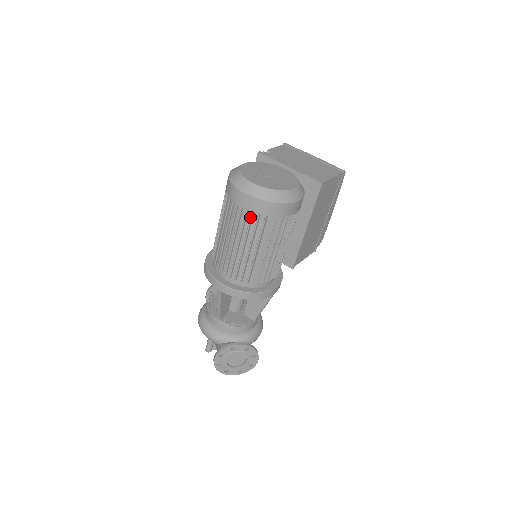
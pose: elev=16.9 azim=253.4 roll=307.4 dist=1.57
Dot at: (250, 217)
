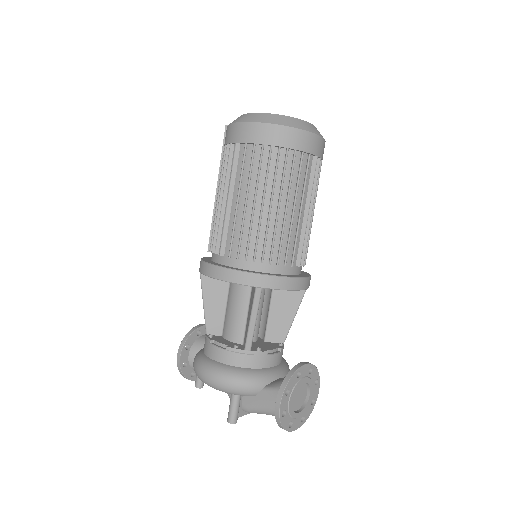
Dot at: (293, 158)
